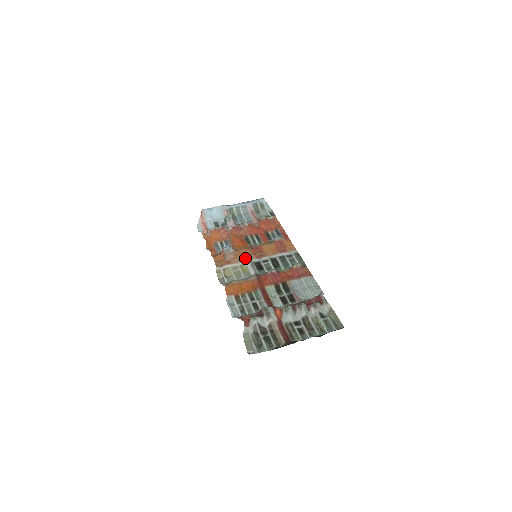
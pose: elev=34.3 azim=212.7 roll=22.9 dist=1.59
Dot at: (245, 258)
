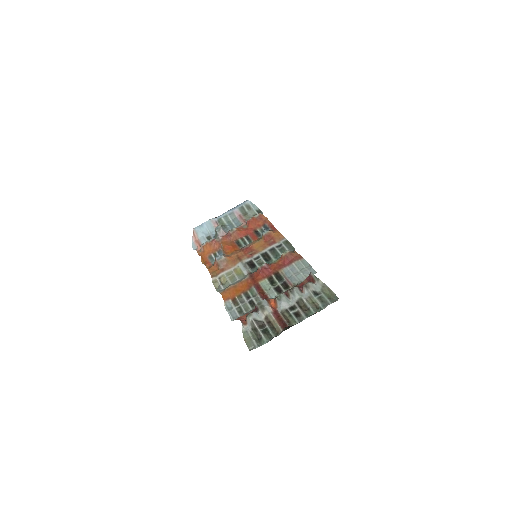
Dot at: (237, 261)
